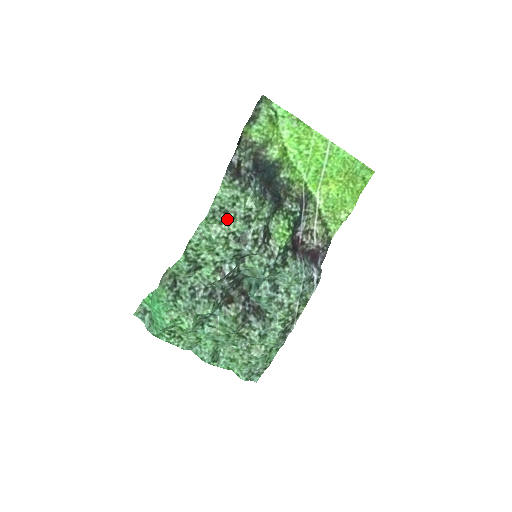
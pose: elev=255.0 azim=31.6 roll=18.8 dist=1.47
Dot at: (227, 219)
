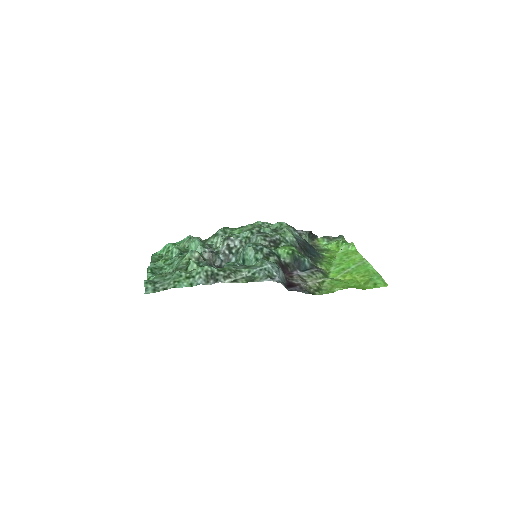
Dot at: occluded
